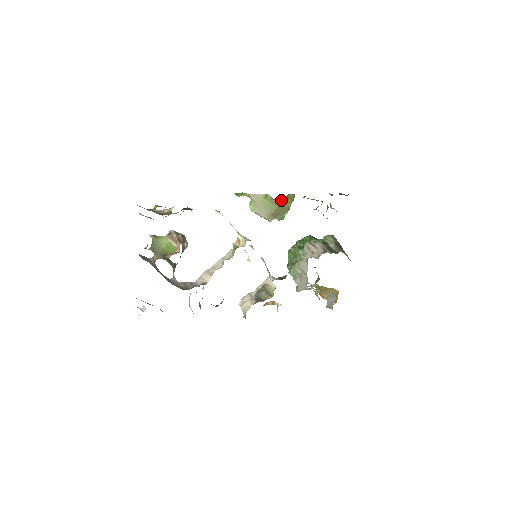
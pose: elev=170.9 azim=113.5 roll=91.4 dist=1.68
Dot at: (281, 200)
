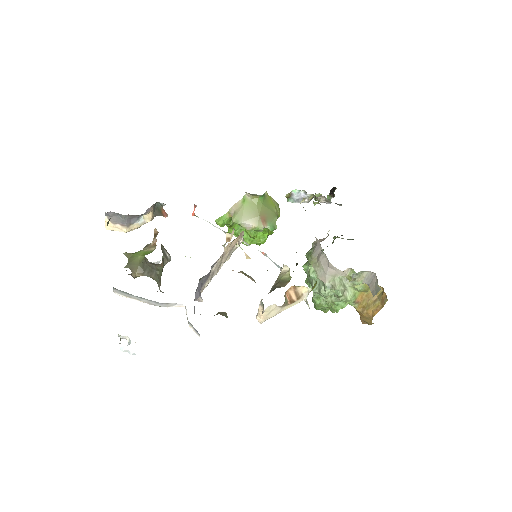
Dot at: (261, 199)
